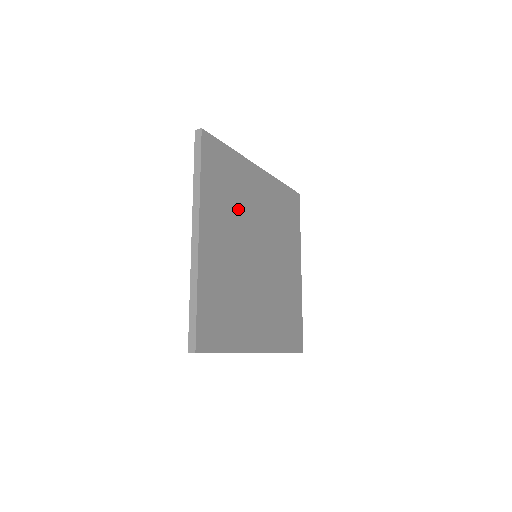
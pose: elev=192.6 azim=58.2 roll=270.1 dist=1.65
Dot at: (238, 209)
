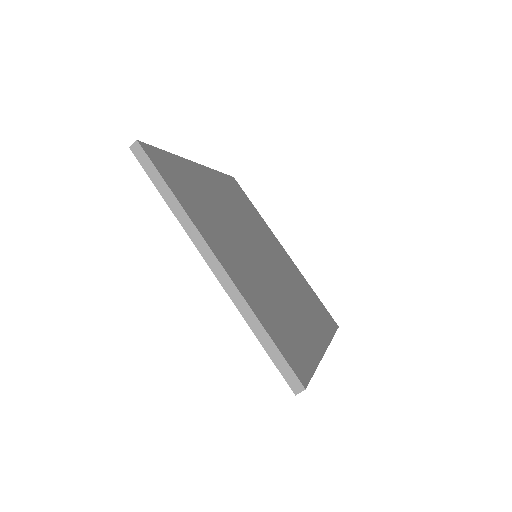
Dot at: (247, 219)
